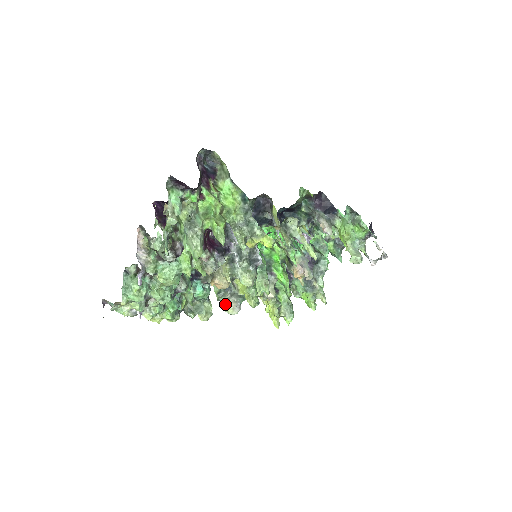
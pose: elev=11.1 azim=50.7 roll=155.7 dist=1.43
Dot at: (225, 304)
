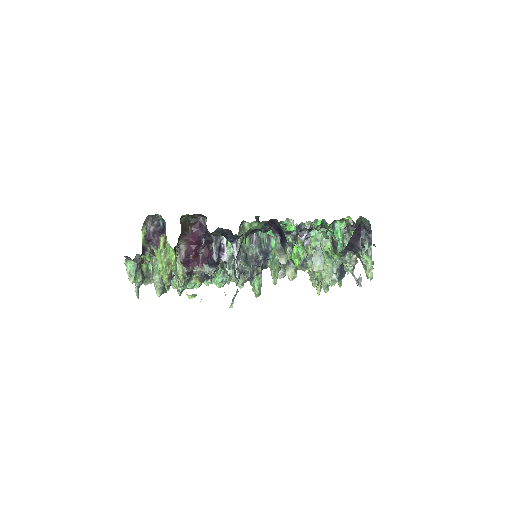
Dot at: occluded
